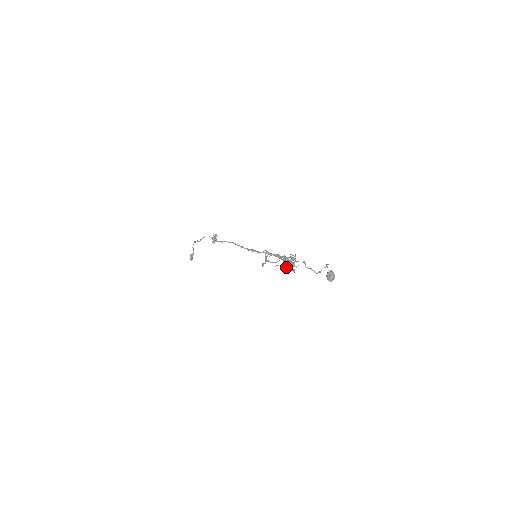
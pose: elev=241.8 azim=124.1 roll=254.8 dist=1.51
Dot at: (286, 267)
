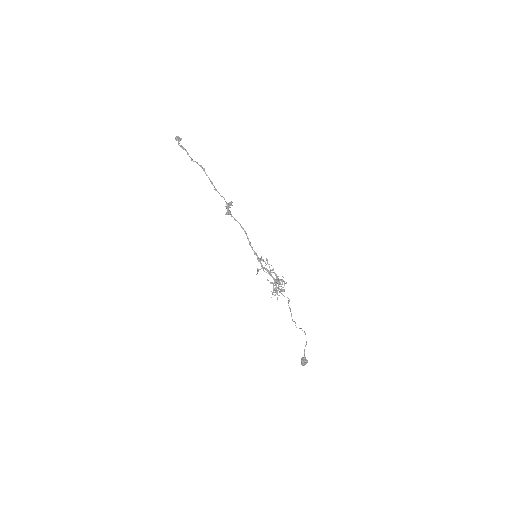
Dot at: (274, 289)
